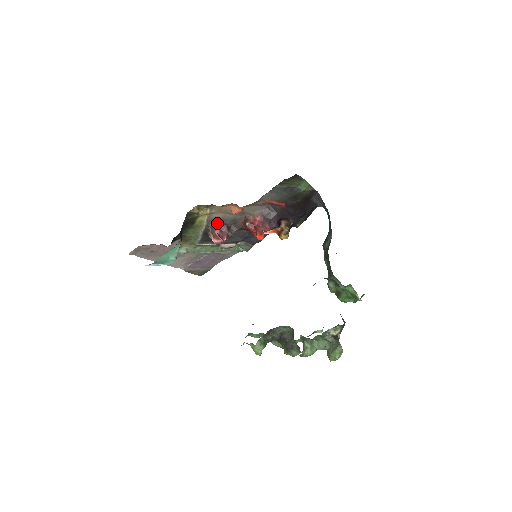
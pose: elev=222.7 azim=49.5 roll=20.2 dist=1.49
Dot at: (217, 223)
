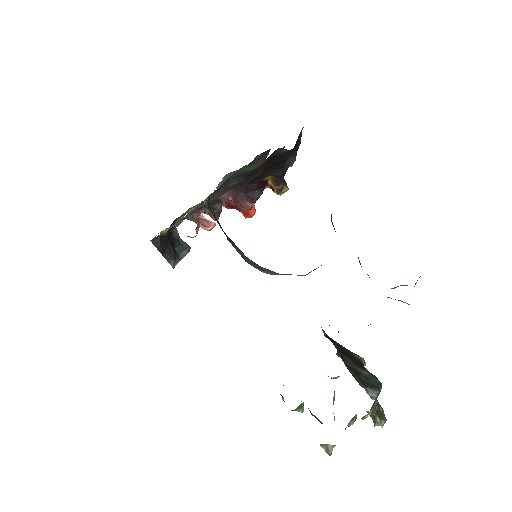
Dot at: (193, 211)
